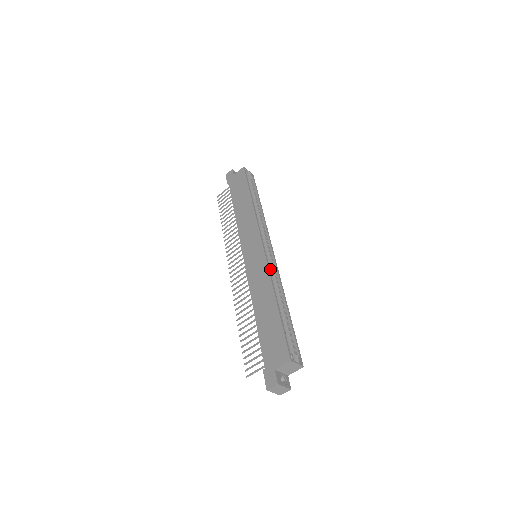
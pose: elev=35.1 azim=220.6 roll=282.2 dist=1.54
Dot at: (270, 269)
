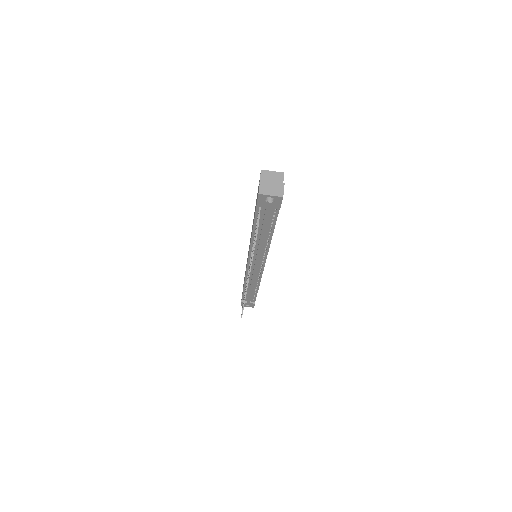
Dot at: occluded
